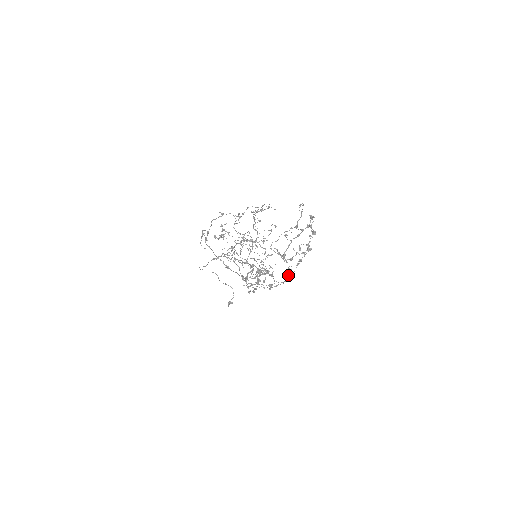
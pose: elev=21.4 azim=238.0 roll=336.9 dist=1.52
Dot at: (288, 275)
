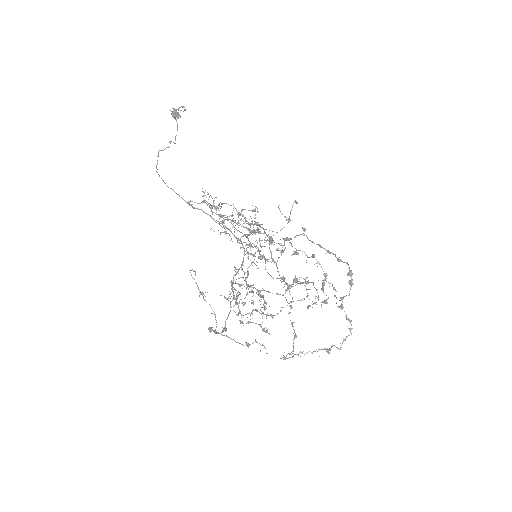
Dot at: occluded
